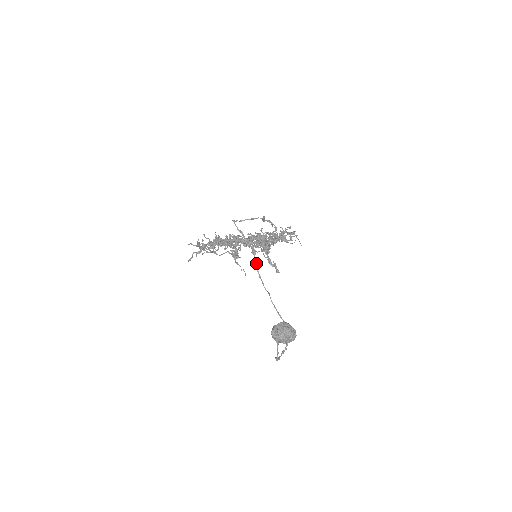
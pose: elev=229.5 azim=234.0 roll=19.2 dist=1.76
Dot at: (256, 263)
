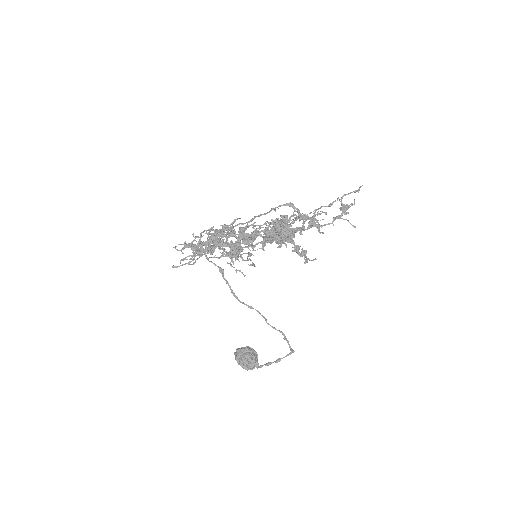
Dot at: (227, 281)
